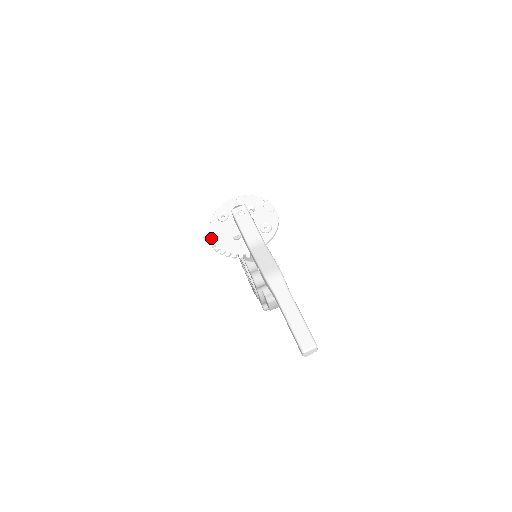
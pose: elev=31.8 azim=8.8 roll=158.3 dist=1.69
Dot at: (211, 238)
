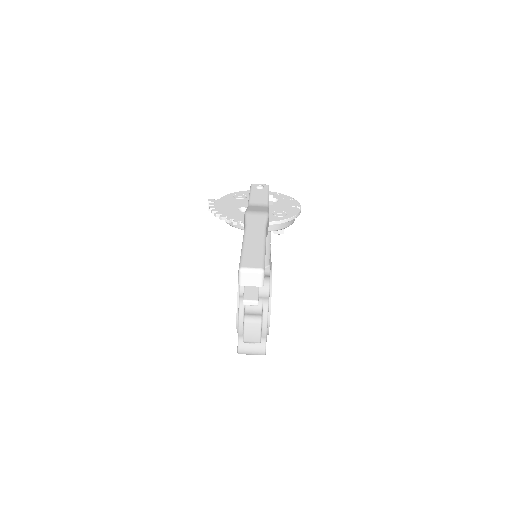
Dot at: (215, 203)
